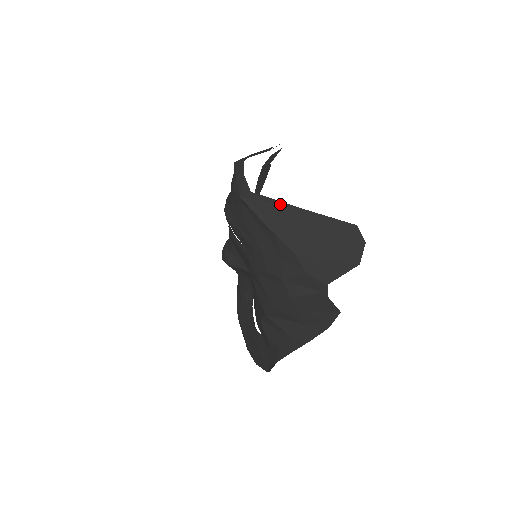
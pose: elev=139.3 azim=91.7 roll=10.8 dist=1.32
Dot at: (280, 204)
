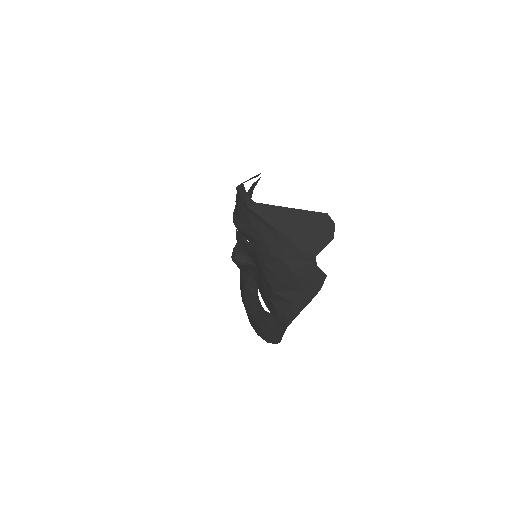
Dot at: (275, 207)
